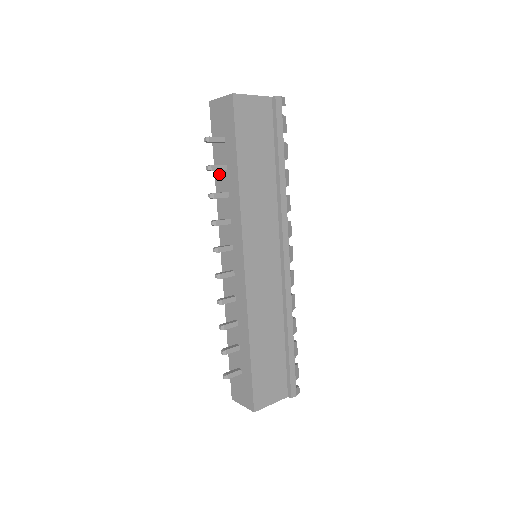
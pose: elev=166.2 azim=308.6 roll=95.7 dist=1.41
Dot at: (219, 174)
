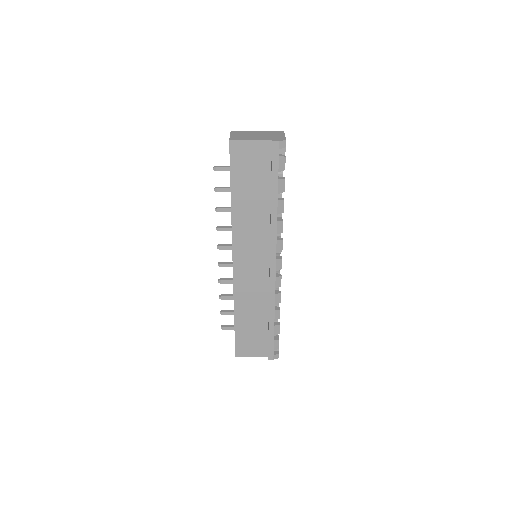
Dot at: occluded
